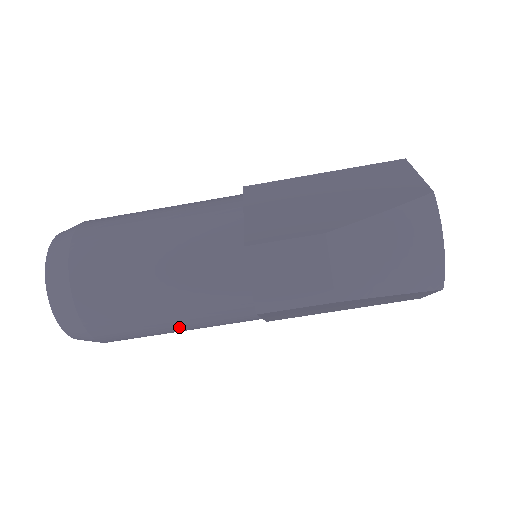
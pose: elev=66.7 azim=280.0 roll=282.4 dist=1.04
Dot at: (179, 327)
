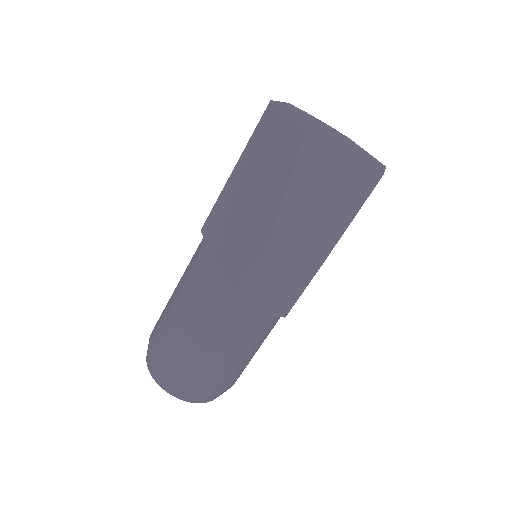
Dot at: (260, 343)
